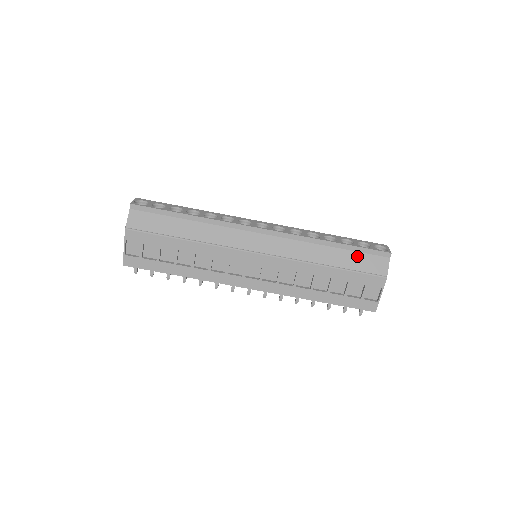
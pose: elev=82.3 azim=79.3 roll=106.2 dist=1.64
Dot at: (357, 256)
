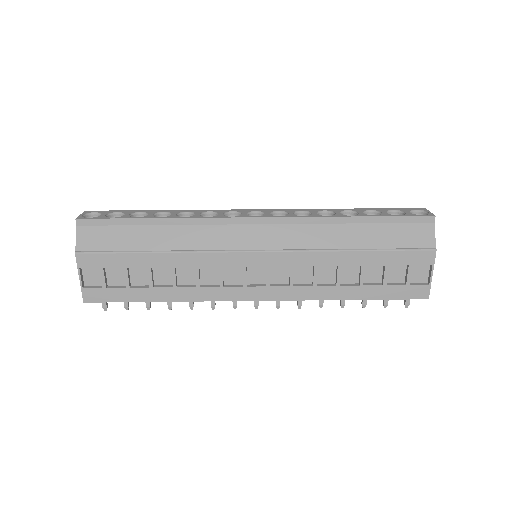
Dot at: (390, 229)
